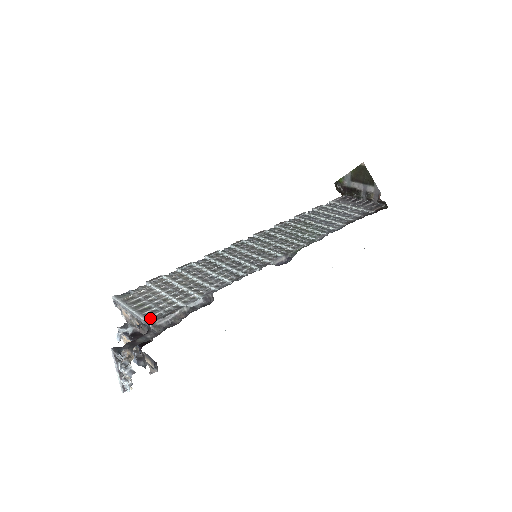
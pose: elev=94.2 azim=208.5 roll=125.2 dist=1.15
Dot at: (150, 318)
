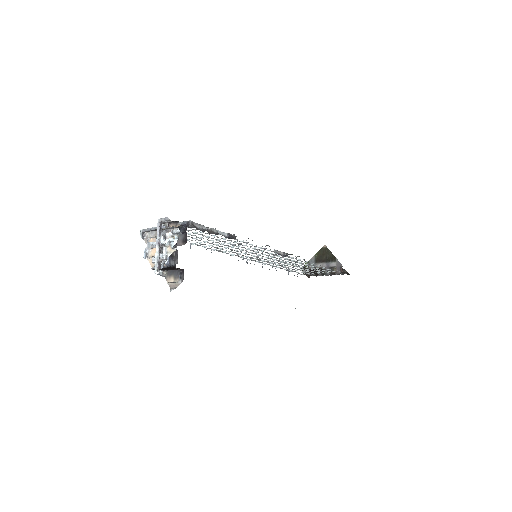
Dot at: (187, 223)
